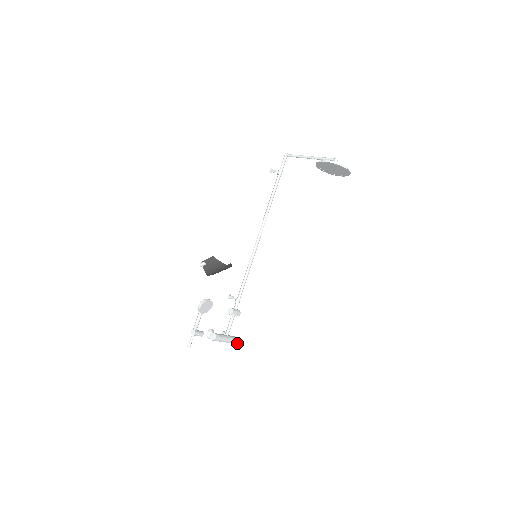
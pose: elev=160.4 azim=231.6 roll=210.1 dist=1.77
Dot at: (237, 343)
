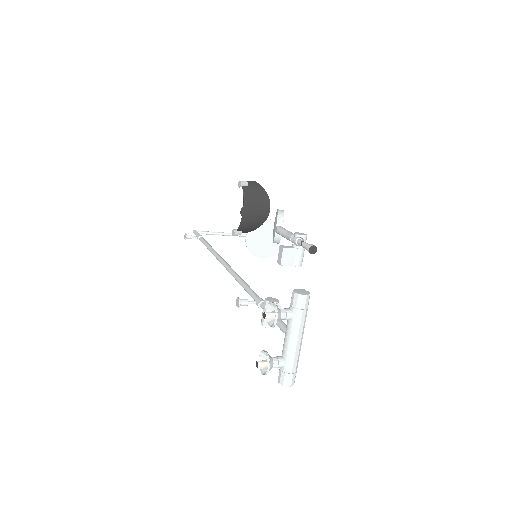
Dot at: (293, 379)
